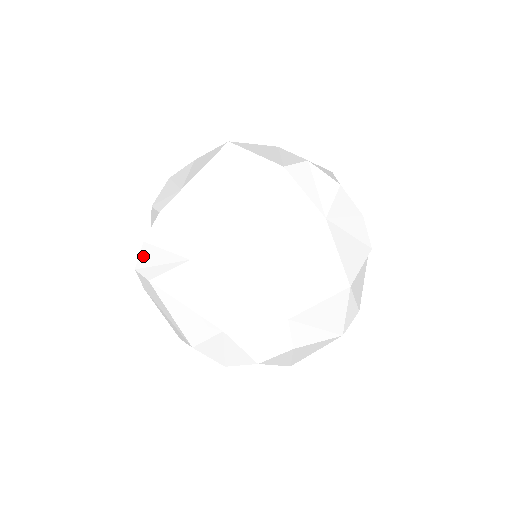
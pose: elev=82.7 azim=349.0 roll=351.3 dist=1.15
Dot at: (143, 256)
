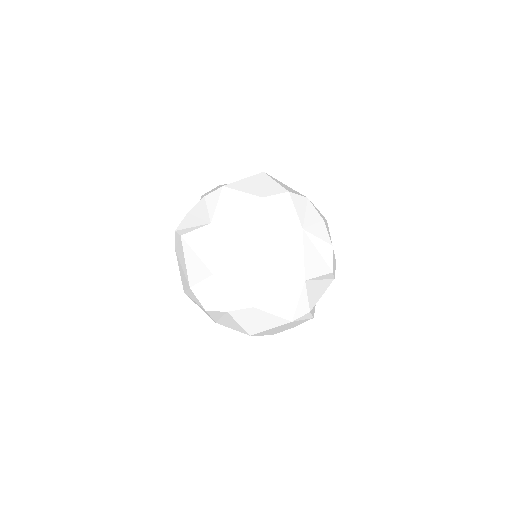
Dot at: (184, 222)
